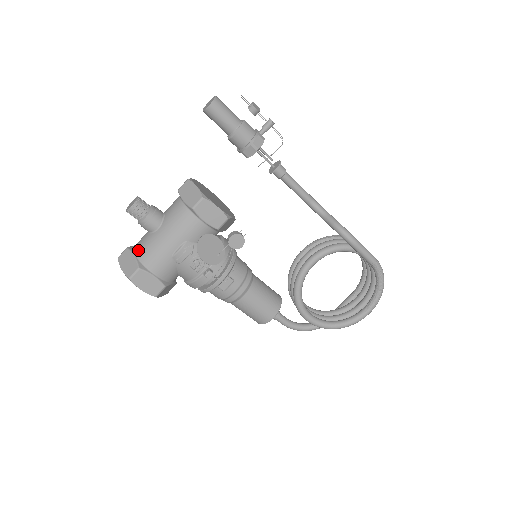
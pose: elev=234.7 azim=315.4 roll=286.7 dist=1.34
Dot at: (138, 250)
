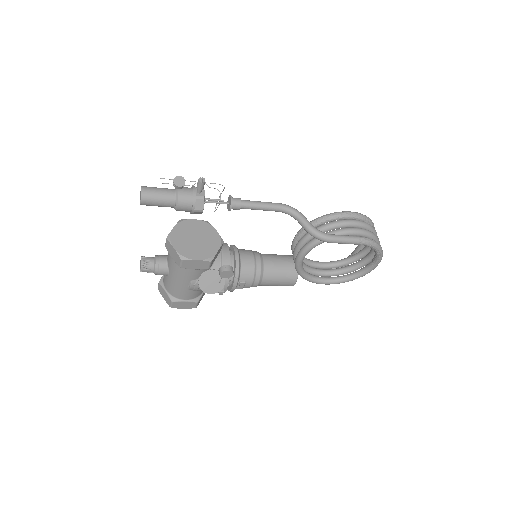
Dot at: (165, 287)
